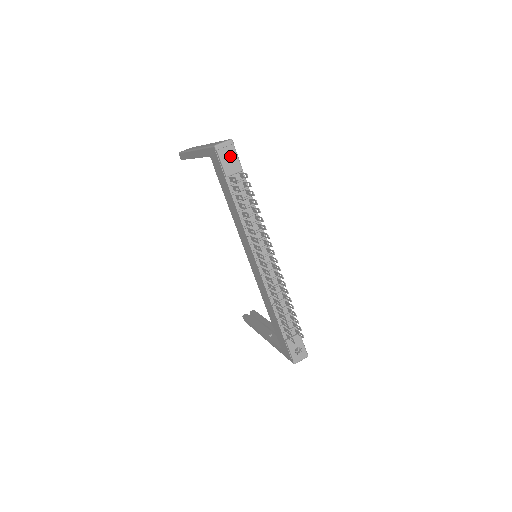
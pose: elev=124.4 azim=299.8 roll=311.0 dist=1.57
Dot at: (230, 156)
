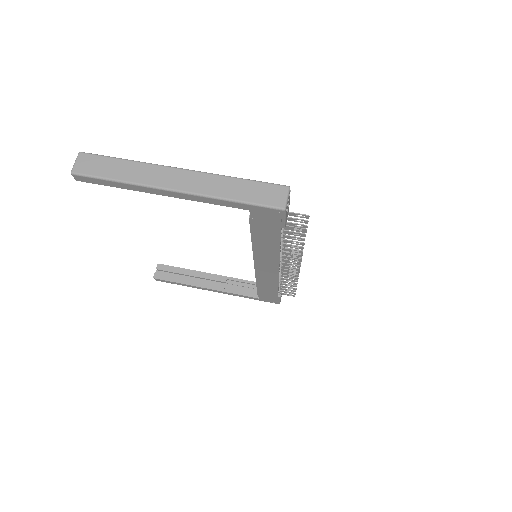
Dot at: occluded
